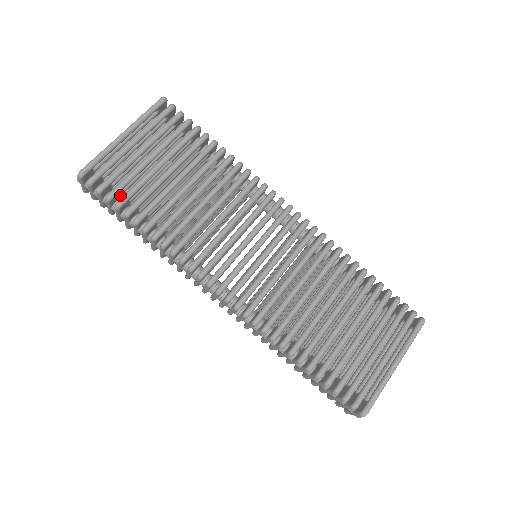
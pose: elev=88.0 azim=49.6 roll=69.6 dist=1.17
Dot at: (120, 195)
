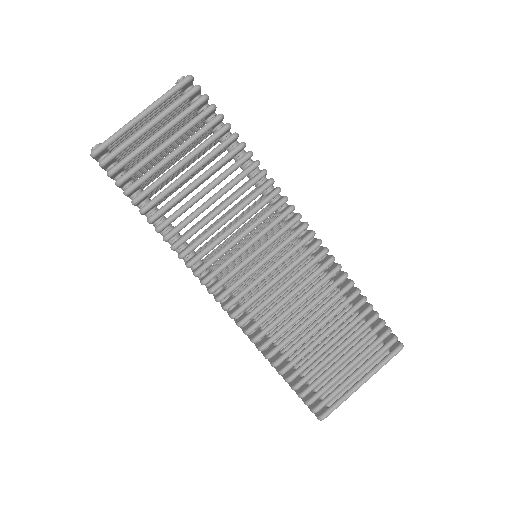
Dot at: (131, 178)
